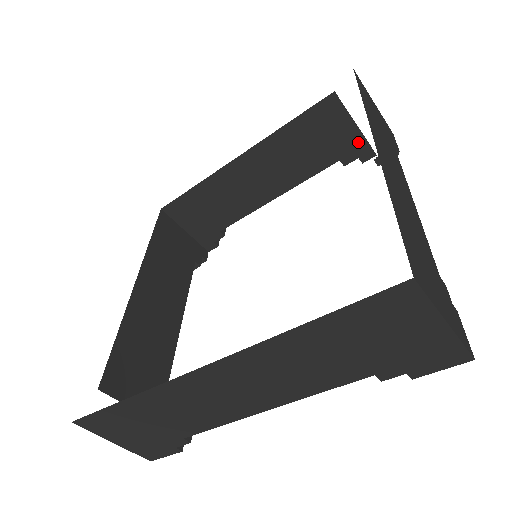
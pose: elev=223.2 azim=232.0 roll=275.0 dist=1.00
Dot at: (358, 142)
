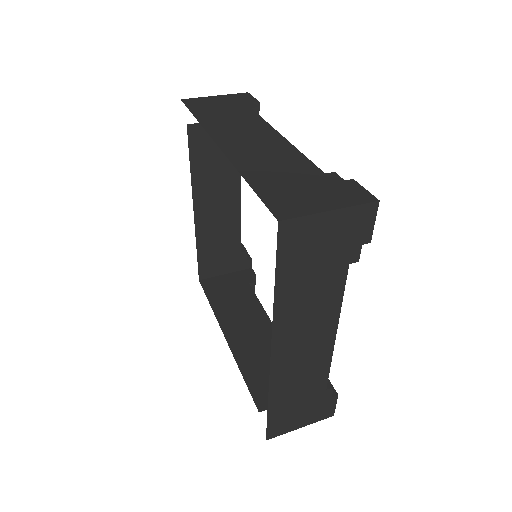
Dot at: occluded
